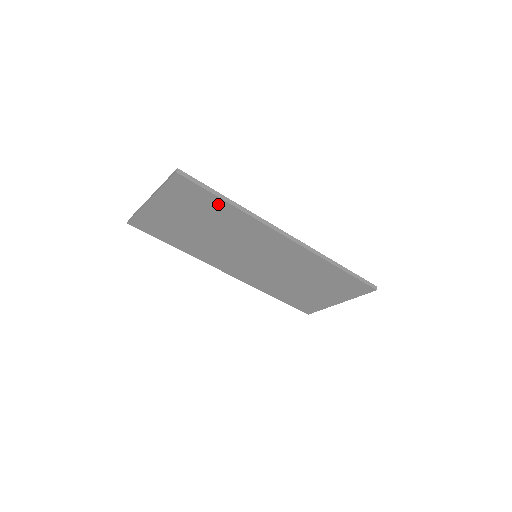
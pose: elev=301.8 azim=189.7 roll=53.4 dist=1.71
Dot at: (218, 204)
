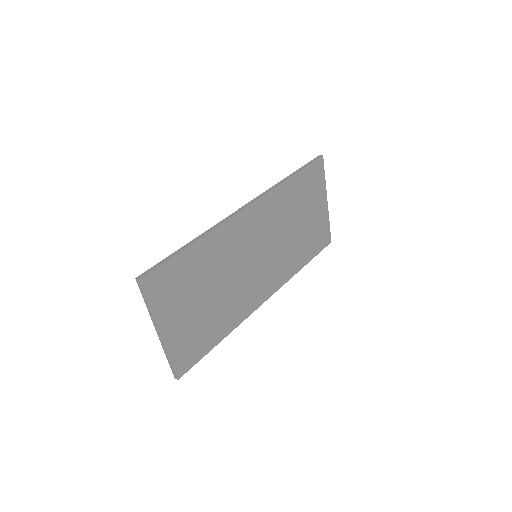
Dot at: (188, 257)
